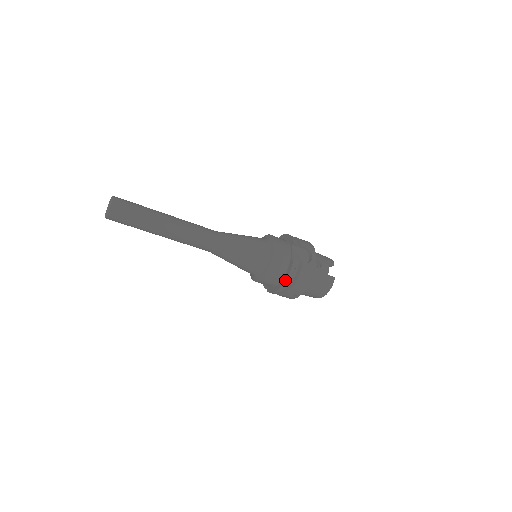
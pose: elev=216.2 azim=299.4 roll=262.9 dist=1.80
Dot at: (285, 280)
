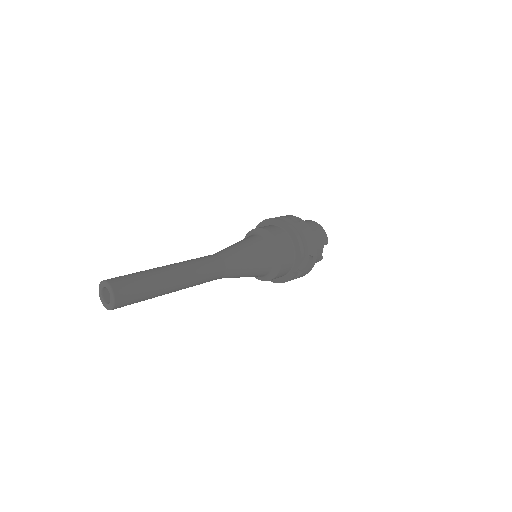
Dot at: occluded
